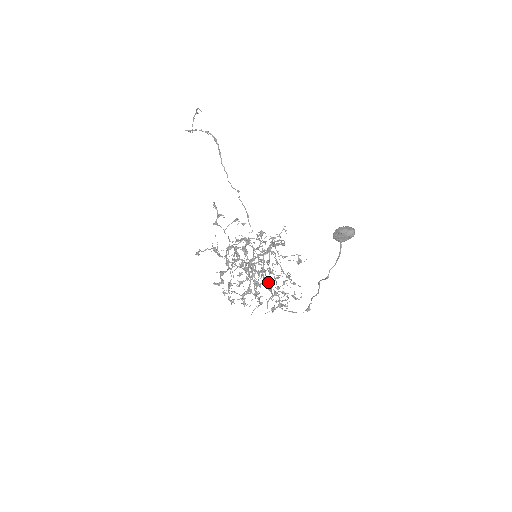
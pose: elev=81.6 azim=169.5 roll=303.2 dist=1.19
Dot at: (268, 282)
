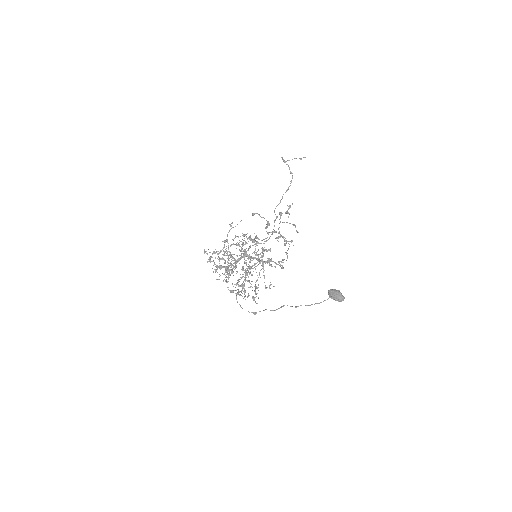
Dot at: occluded
